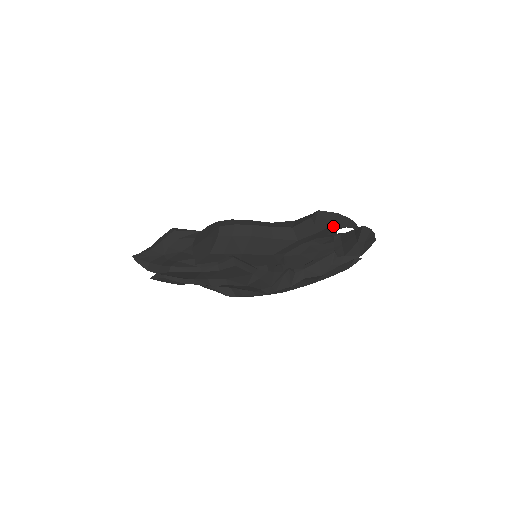
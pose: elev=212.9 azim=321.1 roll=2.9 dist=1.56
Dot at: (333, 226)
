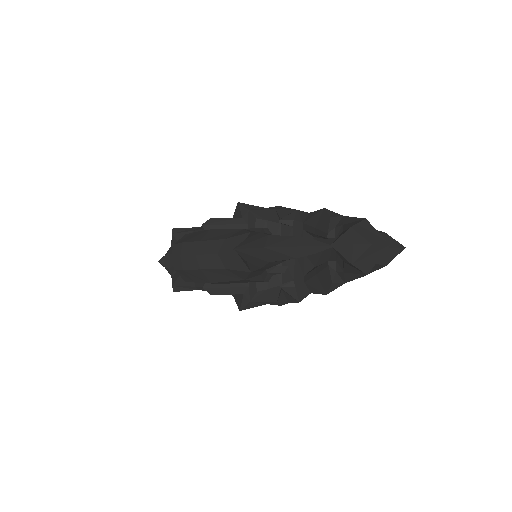
Dot at: (273, 261)
